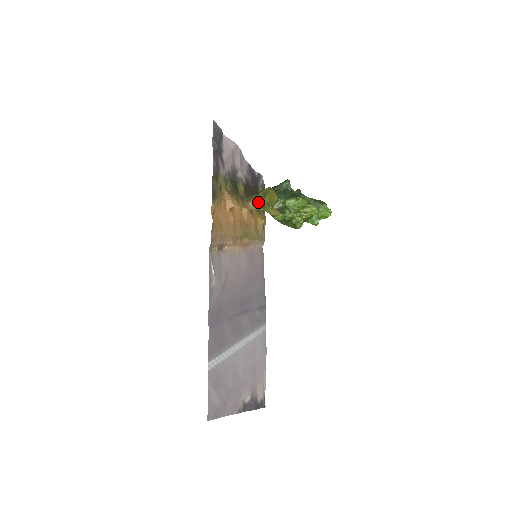
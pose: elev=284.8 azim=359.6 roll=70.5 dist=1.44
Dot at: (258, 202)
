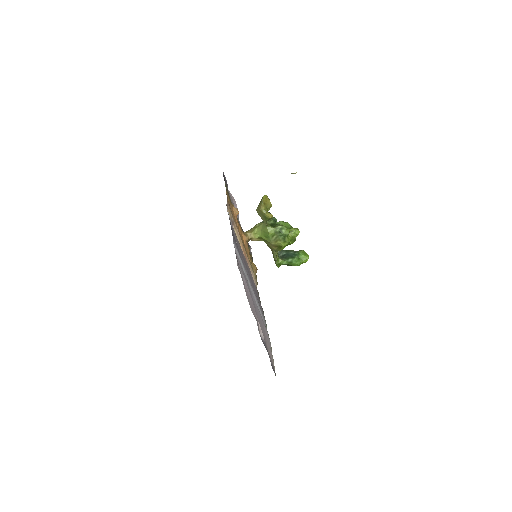
Dot at: (254, 230)
